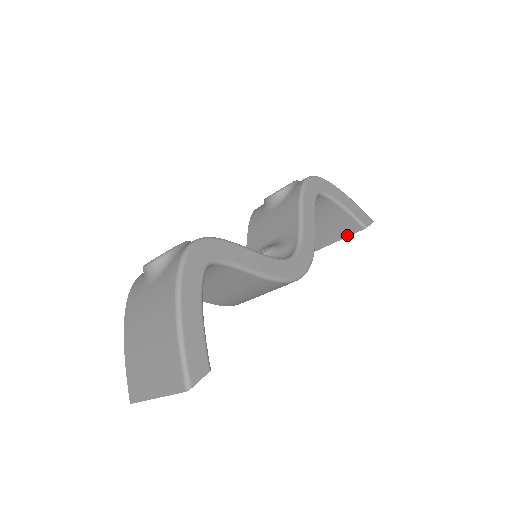
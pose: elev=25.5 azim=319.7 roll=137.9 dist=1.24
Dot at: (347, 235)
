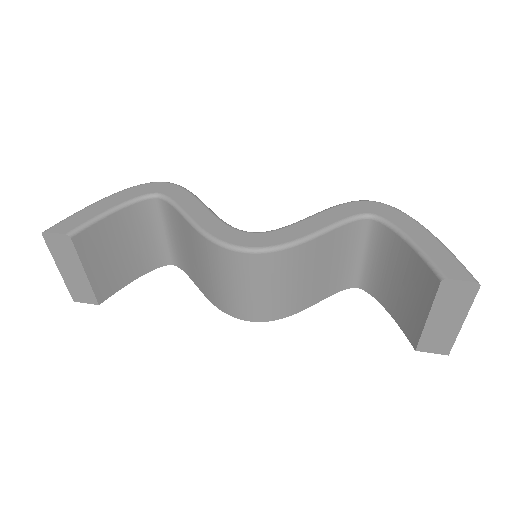
Dot at: (431, 301)
